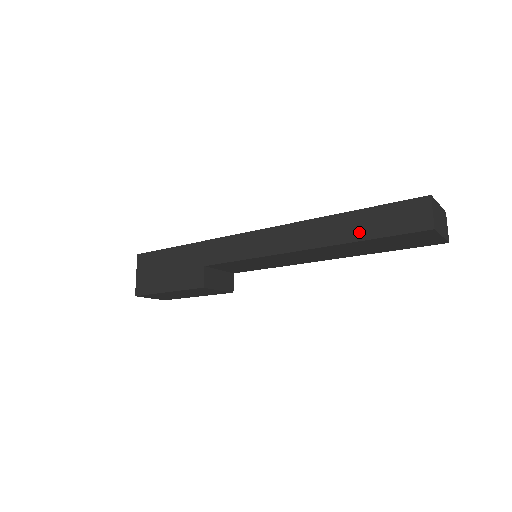
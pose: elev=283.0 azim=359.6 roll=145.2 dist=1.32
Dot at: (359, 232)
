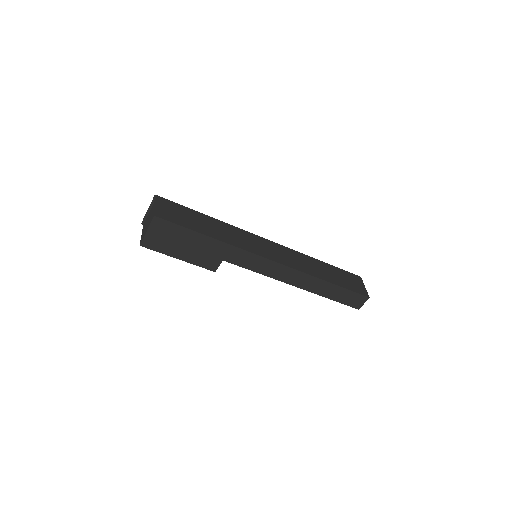
Dot at: (330, 295)
